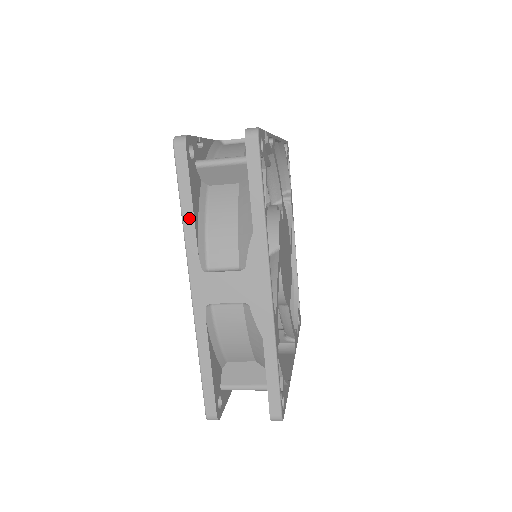
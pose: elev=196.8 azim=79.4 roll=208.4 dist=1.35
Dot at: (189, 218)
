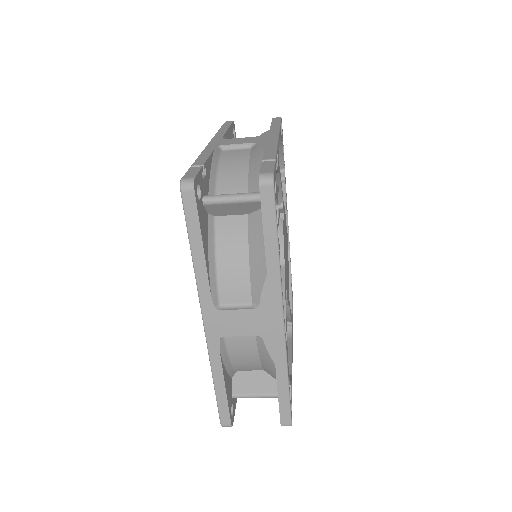
Dot at: (200, 262)
